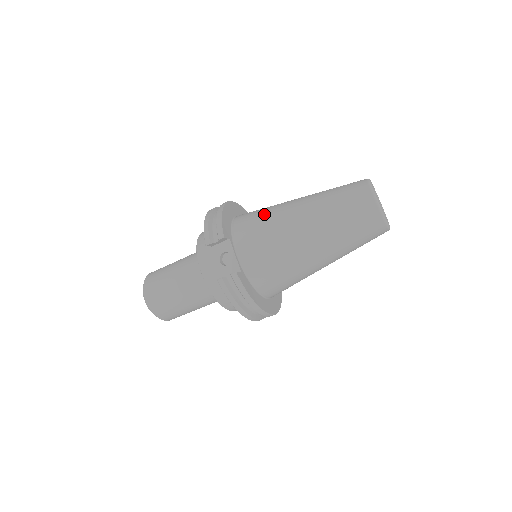
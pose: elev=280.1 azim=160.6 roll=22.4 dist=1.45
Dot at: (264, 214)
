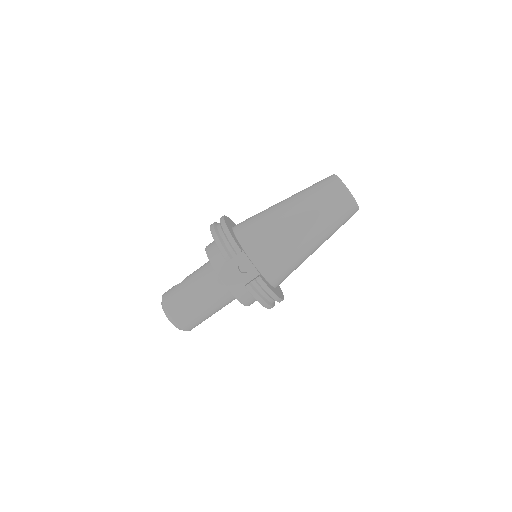
Dot at: (262, 222)
